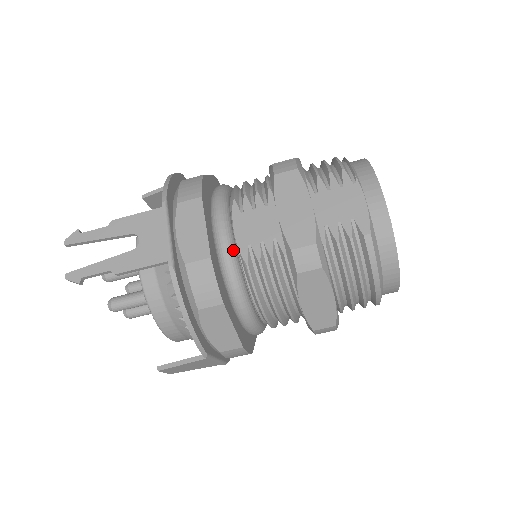
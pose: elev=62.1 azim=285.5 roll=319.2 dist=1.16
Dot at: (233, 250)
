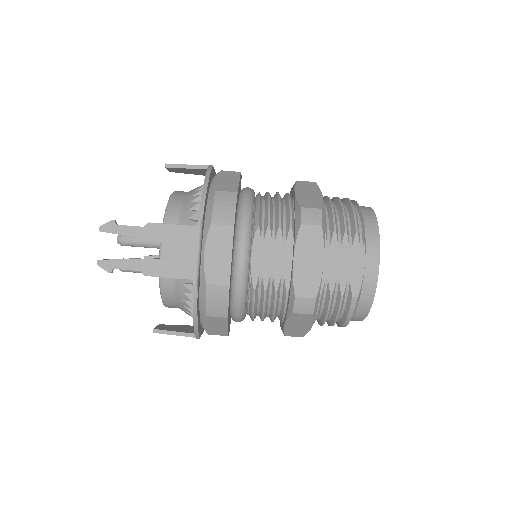
Dot at: (247, 276)
